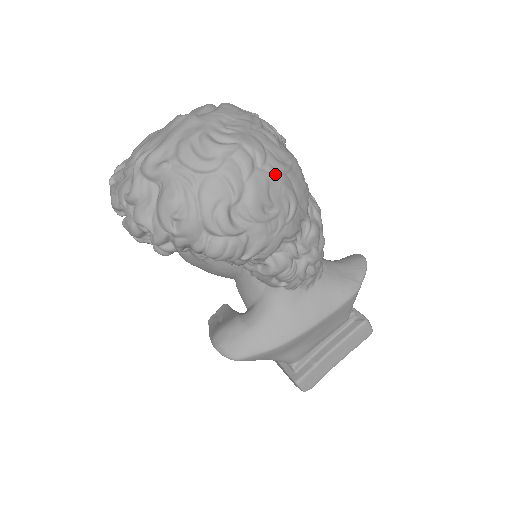
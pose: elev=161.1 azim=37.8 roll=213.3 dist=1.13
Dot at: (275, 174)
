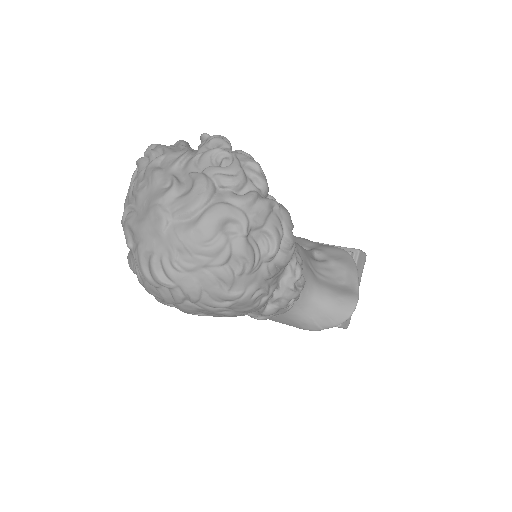
Dot at: (206, 309)
